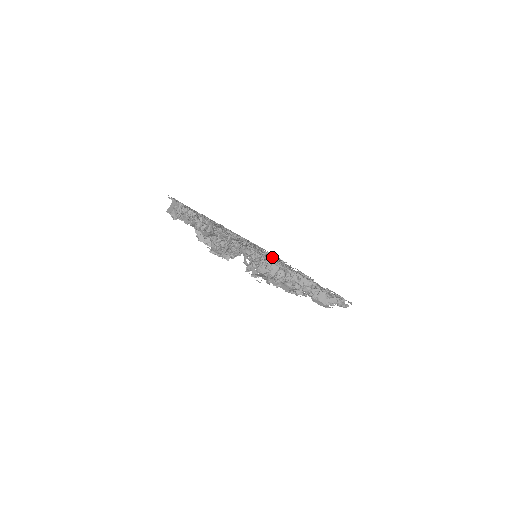
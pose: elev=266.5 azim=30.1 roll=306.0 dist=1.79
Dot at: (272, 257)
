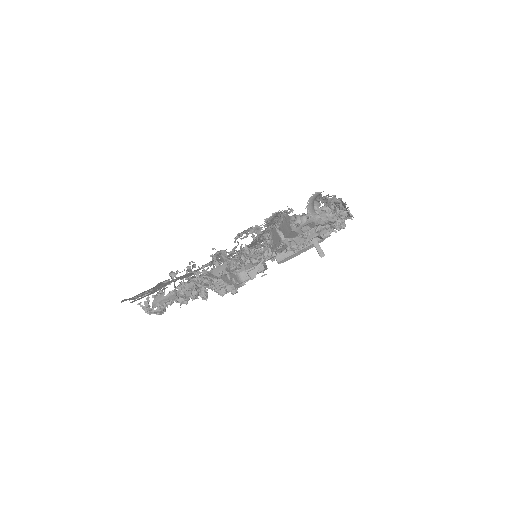
Dot at: occluded
